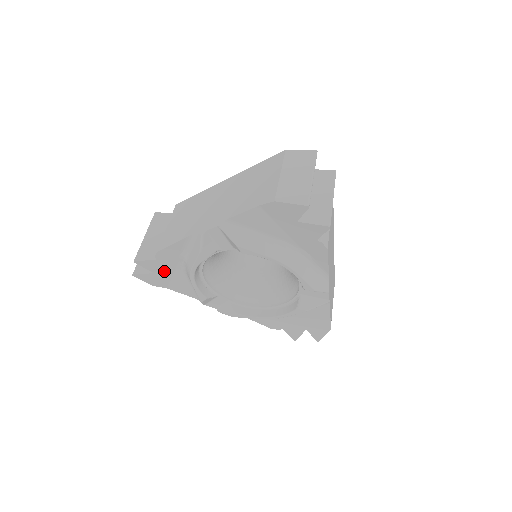
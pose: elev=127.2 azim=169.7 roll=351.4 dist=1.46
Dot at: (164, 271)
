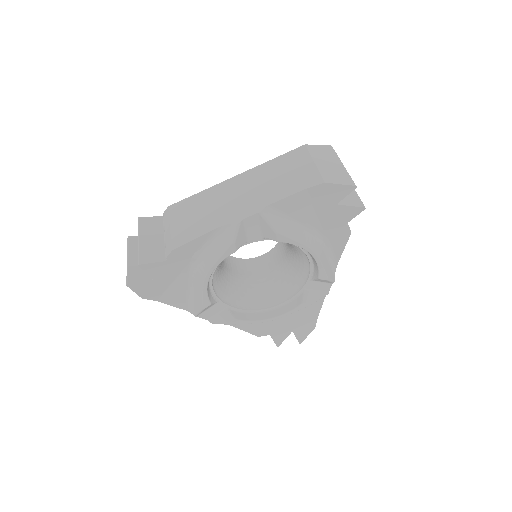
Dot at: (166, 277)
